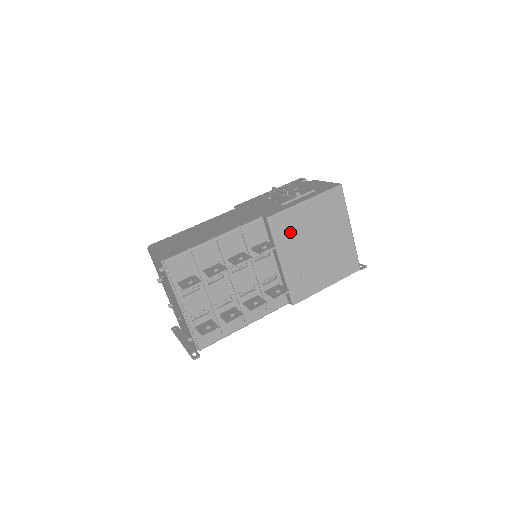
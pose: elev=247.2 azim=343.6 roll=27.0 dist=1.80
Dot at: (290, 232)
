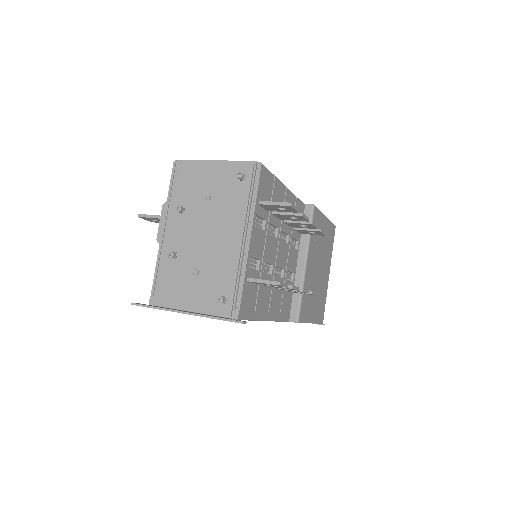
Dot at: (316, 236)
